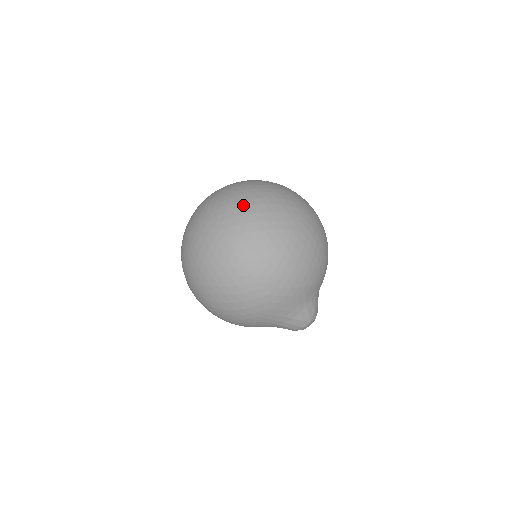
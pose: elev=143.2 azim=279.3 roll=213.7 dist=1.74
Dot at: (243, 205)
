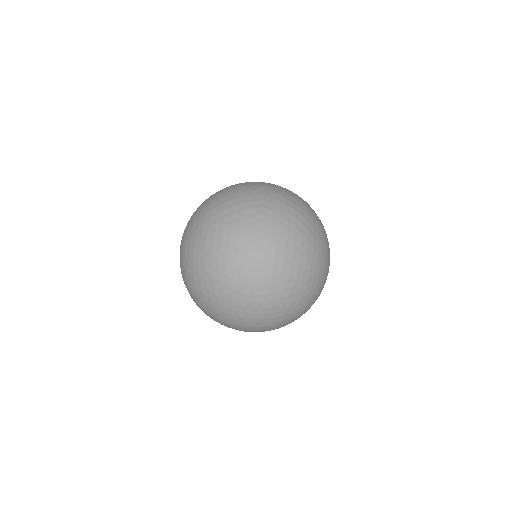
Dot at: occluded
